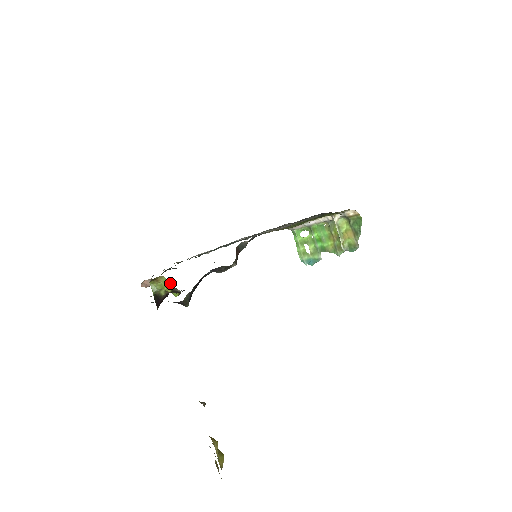
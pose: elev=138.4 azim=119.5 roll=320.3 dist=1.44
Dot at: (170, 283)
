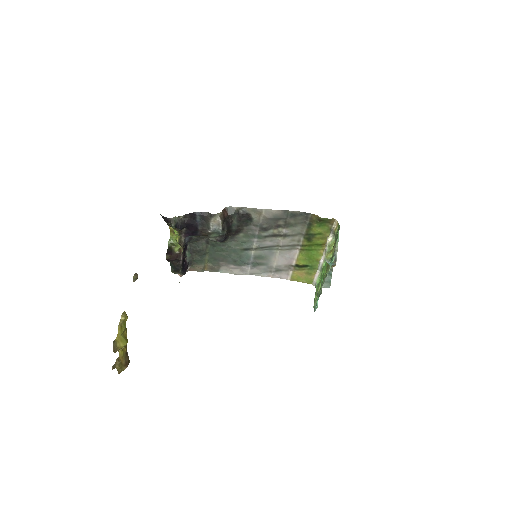
Dot at: occluded
